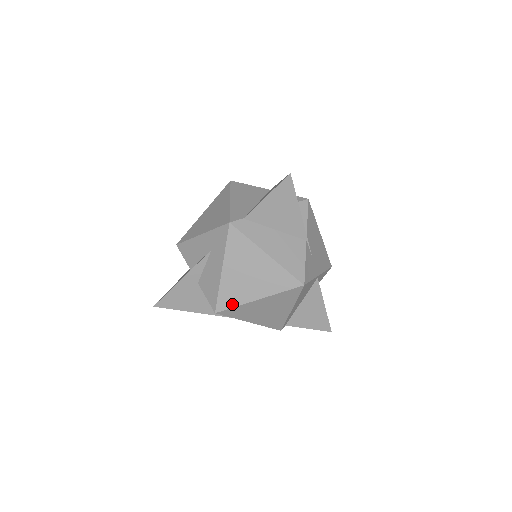
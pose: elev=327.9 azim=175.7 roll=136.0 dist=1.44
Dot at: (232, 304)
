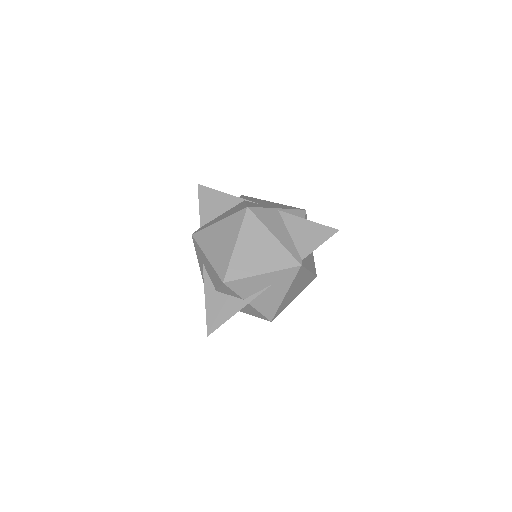
Dot at: (226, 266)
